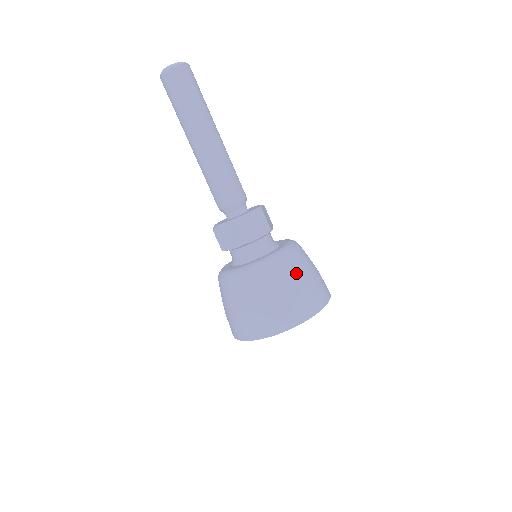
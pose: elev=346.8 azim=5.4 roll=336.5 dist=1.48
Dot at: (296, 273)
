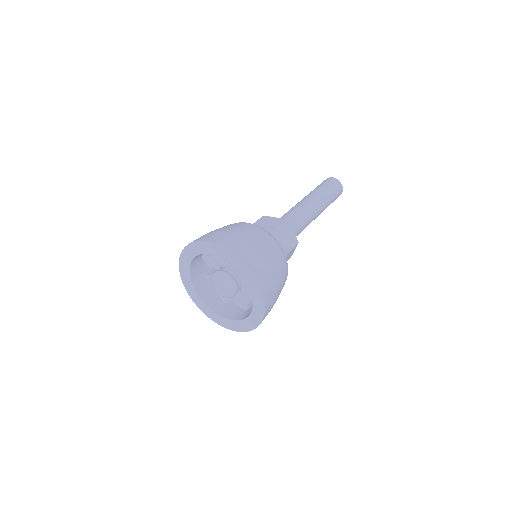
Dot at: (280, 266)
